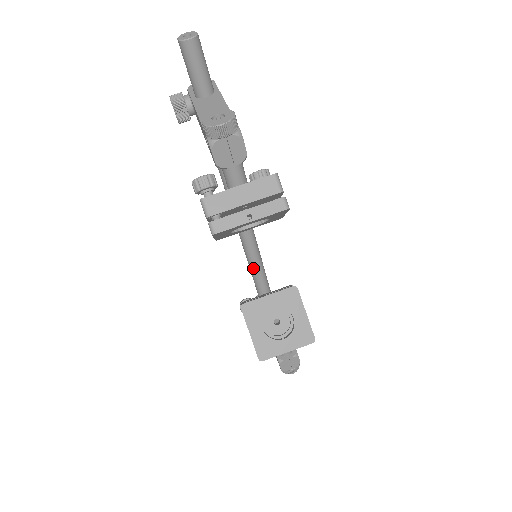
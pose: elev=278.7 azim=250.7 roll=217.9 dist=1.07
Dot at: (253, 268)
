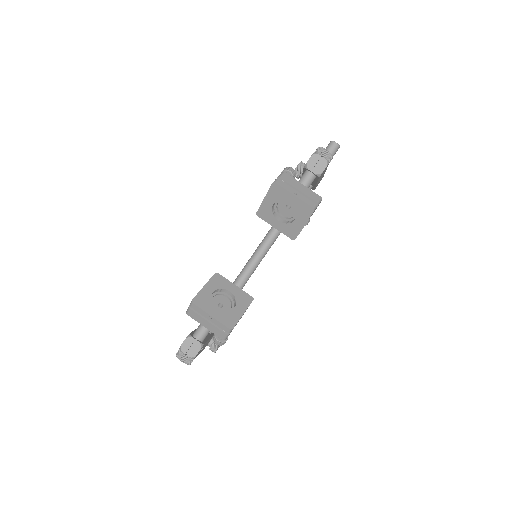
Dot at: (236, 283)
